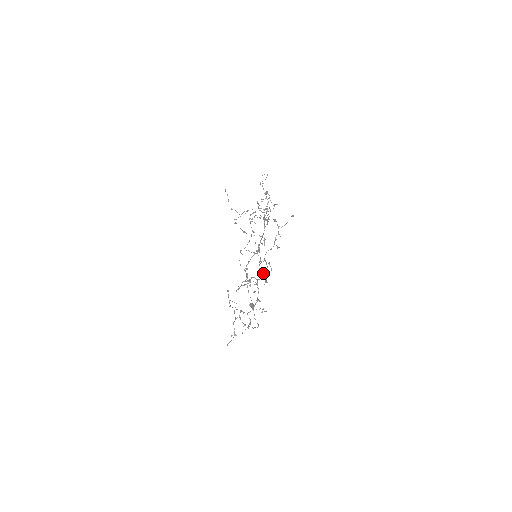
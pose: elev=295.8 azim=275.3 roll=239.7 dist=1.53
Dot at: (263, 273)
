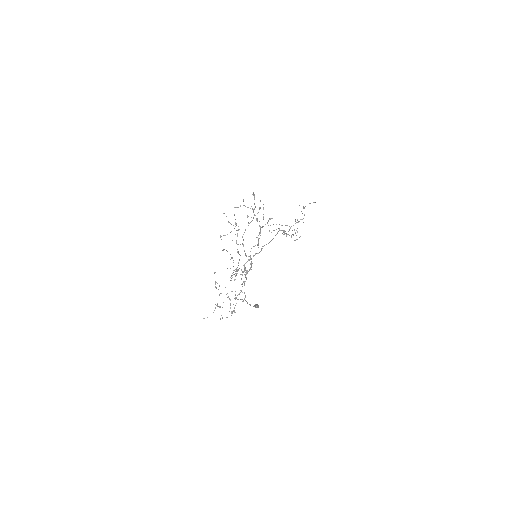
Dot at: occluded
